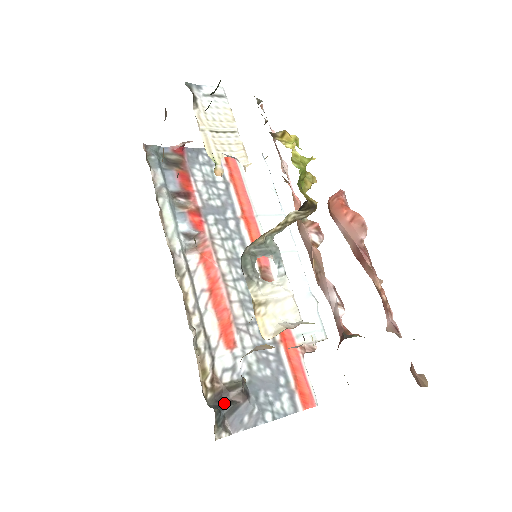
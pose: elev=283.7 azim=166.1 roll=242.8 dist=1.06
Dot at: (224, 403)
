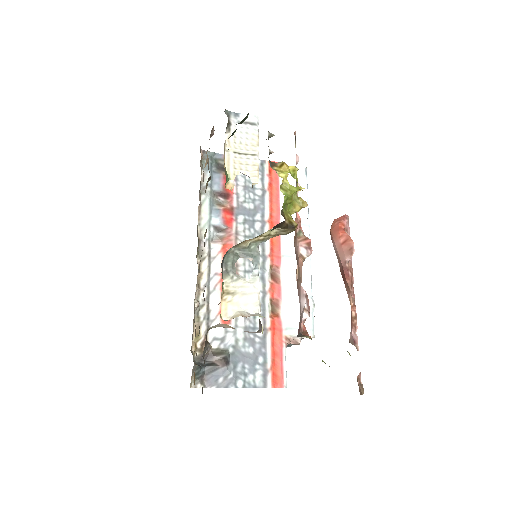
Dot at: (207, 363)
